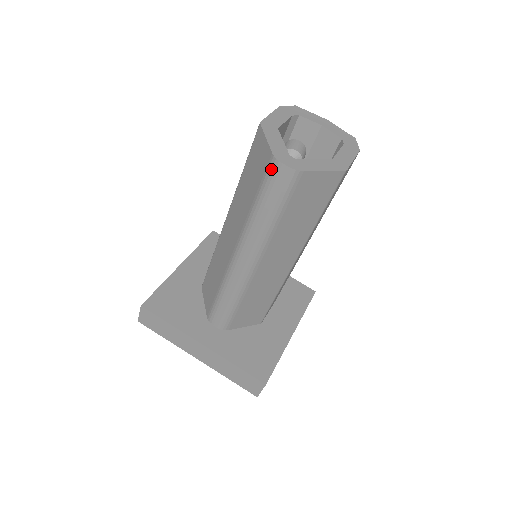
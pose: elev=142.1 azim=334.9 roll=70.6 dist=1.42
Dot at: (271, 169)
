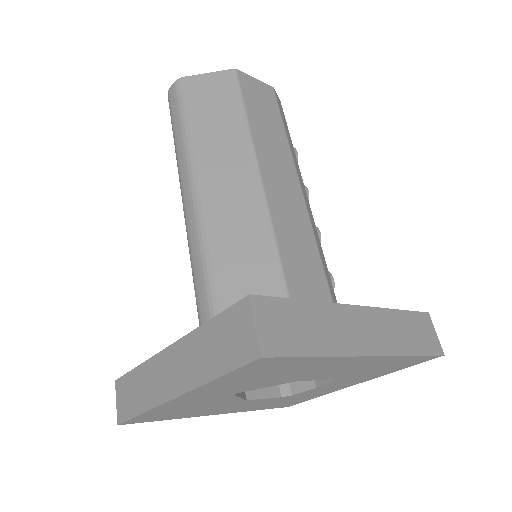
Dot at: (169, 103)
